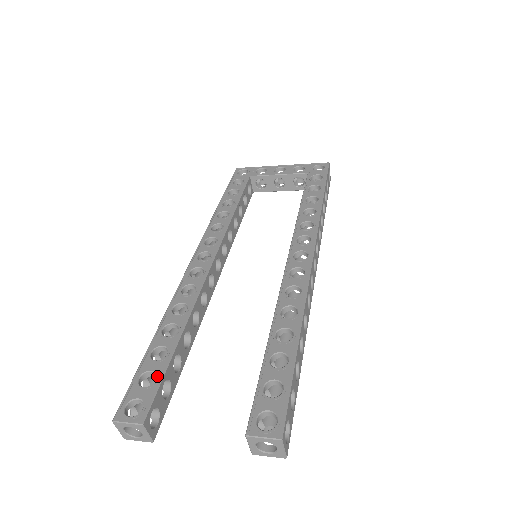
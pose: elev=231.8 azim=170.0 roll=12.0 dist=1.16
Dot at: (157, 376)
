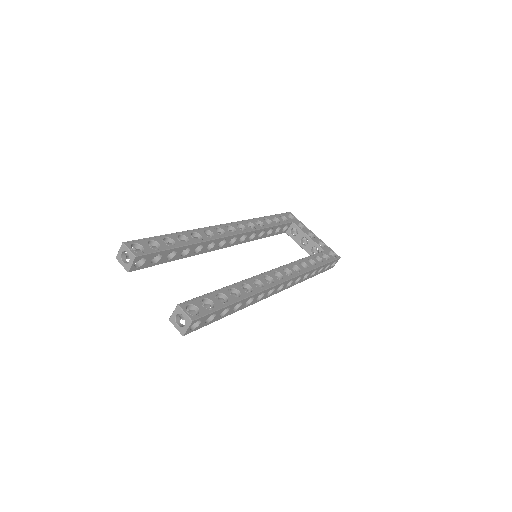
Dot at: (160, 248)
